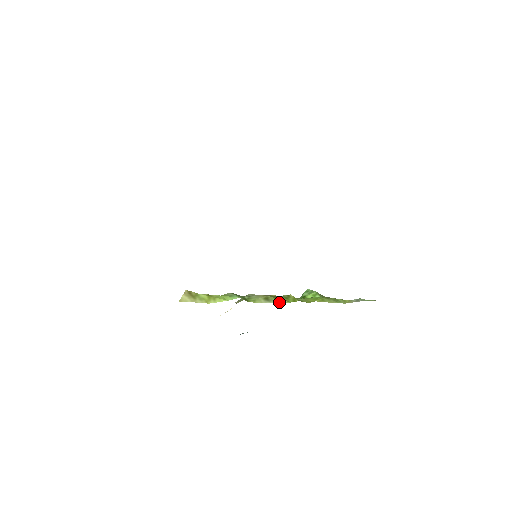
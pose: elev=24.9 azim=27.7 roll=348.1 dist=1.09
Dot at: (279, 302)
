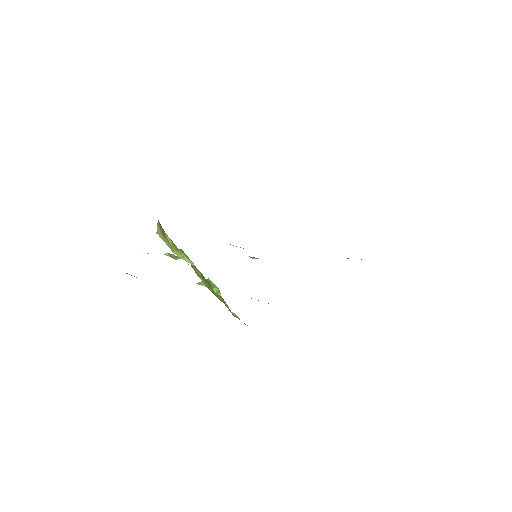
Dot at: (209, 287)
